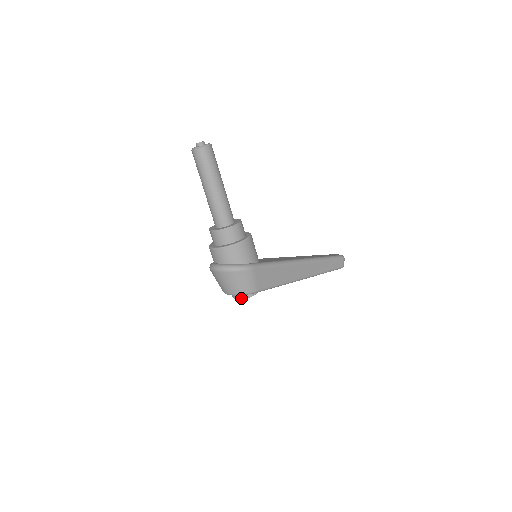
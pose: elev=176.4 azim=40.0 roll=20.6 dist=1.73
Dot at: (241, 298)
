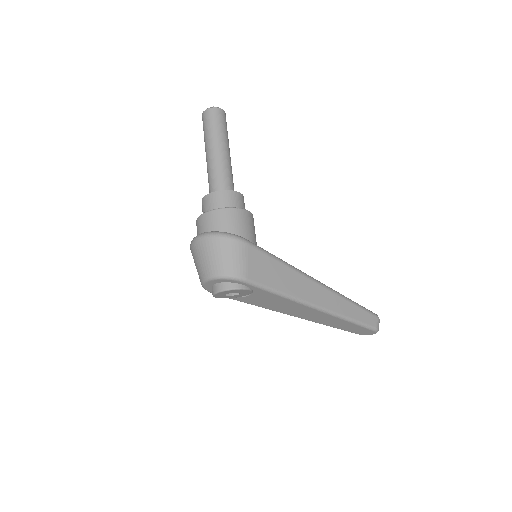
Dot at: (223, 288)
